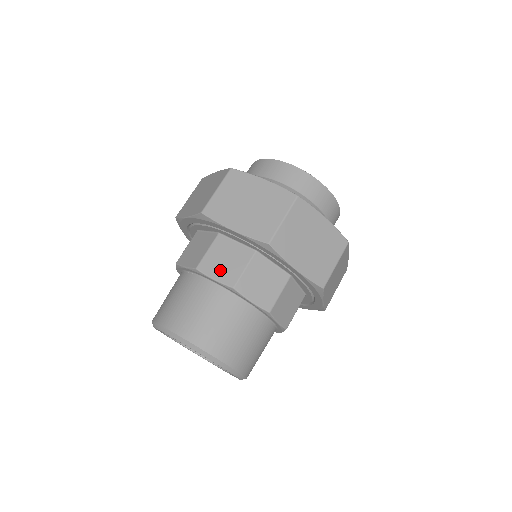
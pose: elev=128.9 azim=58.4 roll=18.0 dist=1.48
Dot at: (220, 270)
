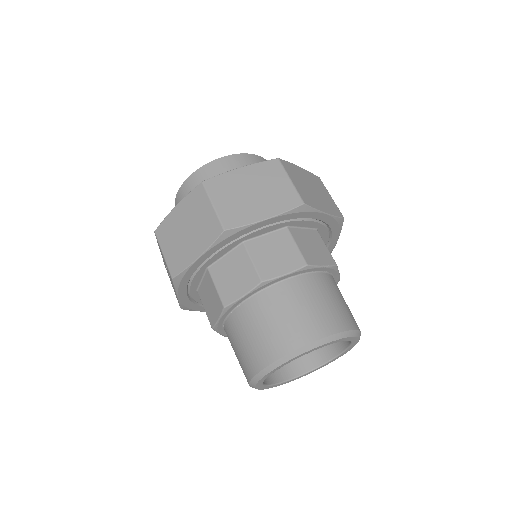
Dot at: (281, 264)
